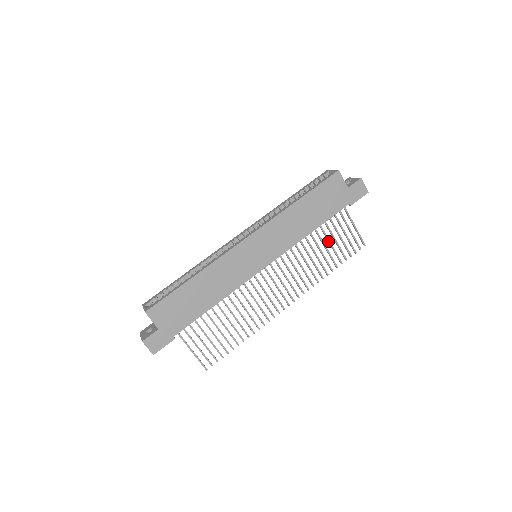
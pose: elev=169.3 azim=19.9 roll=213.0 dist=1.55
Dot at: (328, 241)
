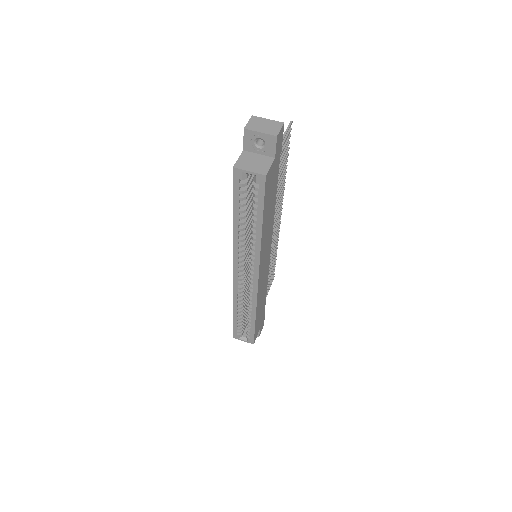
Dot at: occluded
